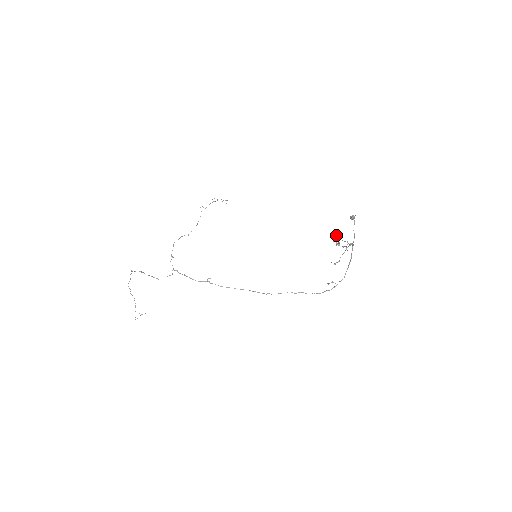
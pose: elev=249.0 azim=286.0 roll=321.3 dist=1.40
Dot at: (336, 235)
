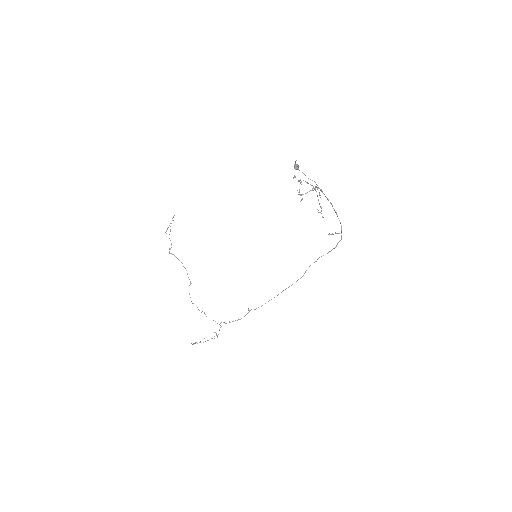
Dot at: (299, 194)
